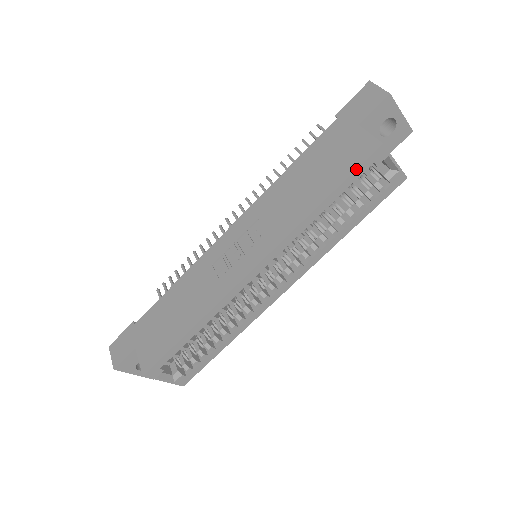
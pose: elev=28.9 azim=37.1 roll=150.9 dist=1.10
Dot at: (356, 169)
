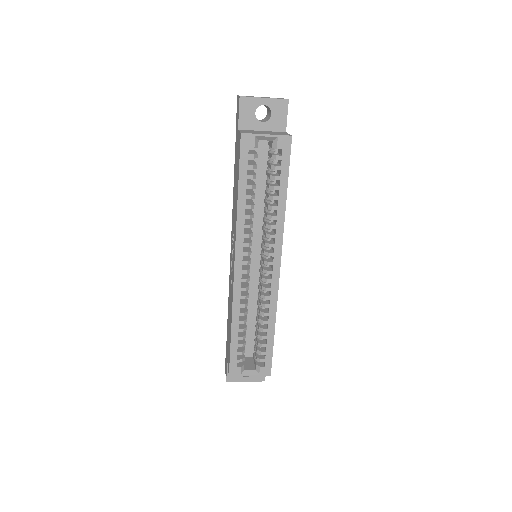
Dot at: (239, 161)
